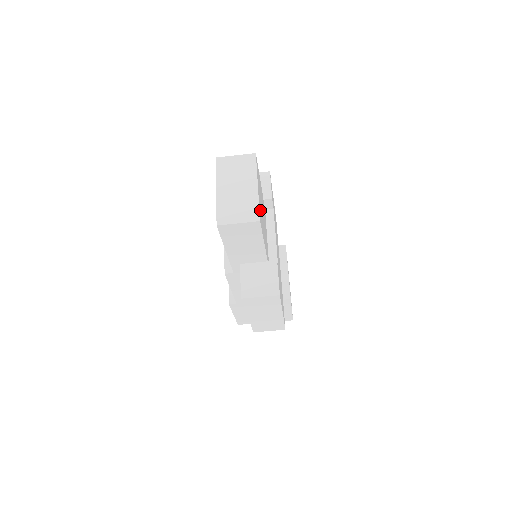
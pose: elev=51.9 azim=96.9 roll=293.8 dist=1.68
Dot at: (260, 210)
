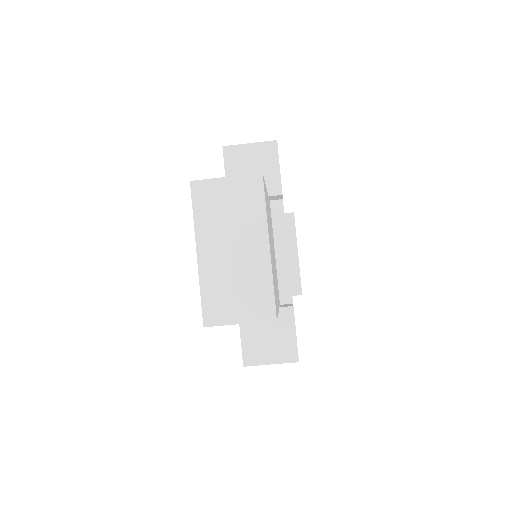
Dot at: occluded
